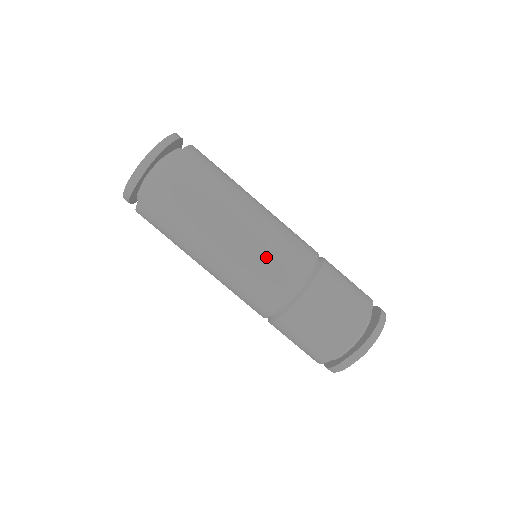
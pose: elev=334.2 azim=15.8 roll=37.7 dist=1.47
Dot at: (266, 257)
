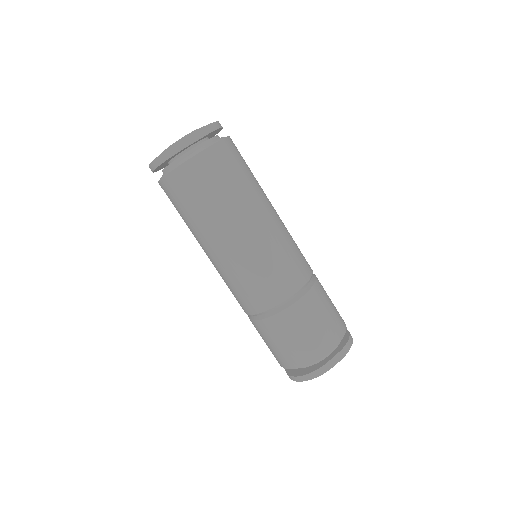
Dot at: (290, 245)
